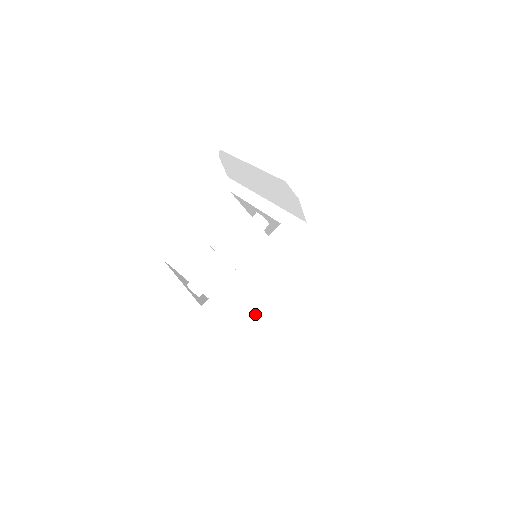
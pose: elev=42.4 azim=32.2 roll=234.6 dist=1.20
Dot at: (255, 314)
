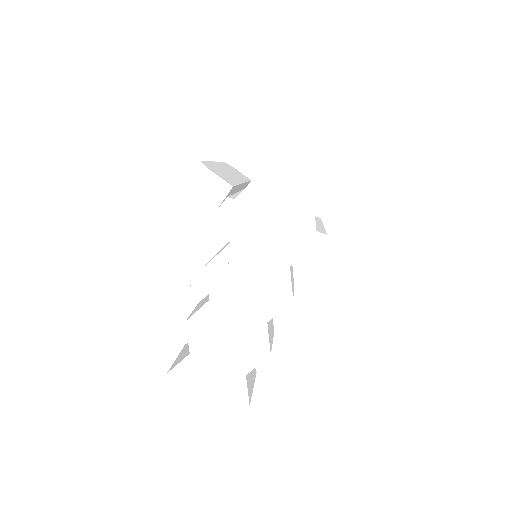
Dot at: (197, 306)
